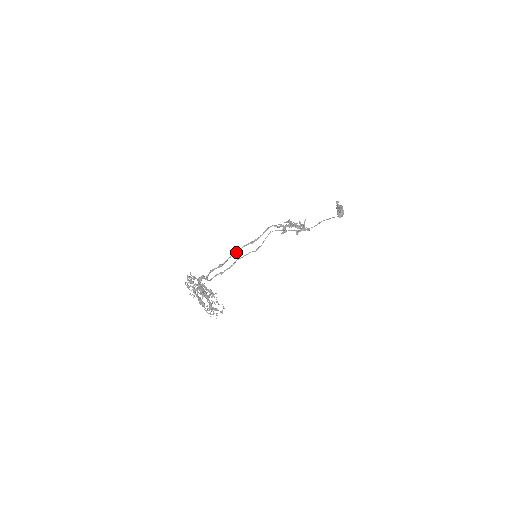
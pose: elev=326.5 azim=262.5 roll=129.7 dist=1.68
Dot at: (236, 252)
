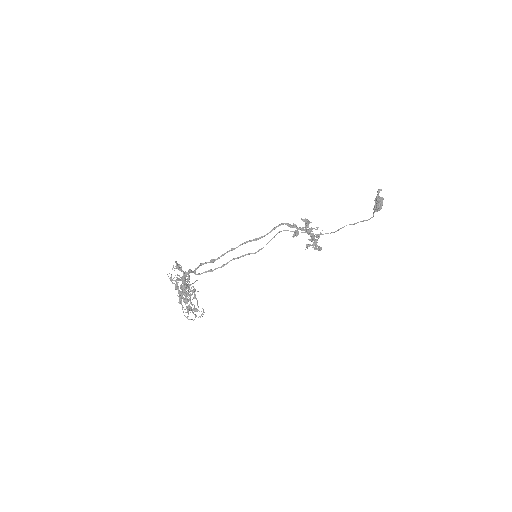
Dot at: (234, 248)
